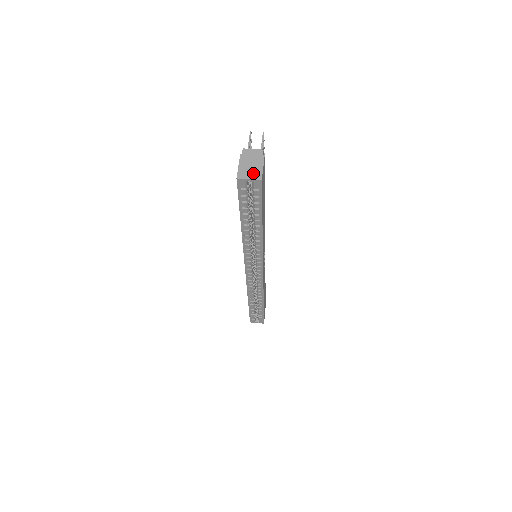
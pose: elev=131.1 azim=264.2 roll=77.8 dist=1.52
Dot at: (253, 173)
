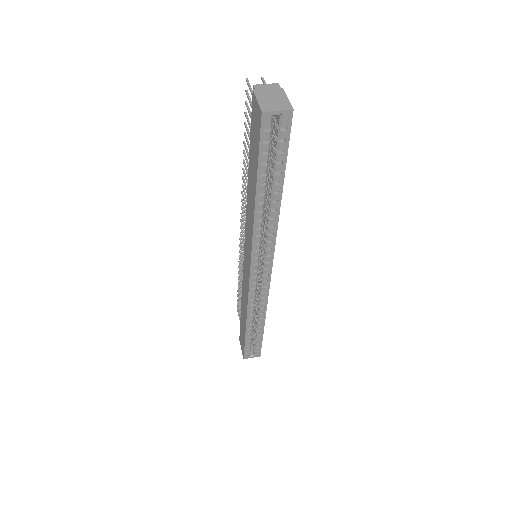
Dot at: (279, 105)
